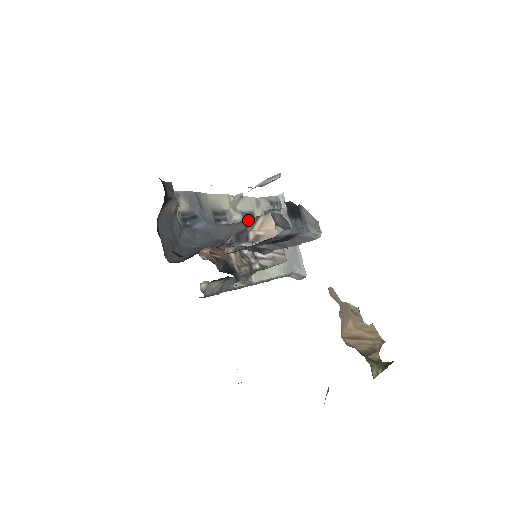
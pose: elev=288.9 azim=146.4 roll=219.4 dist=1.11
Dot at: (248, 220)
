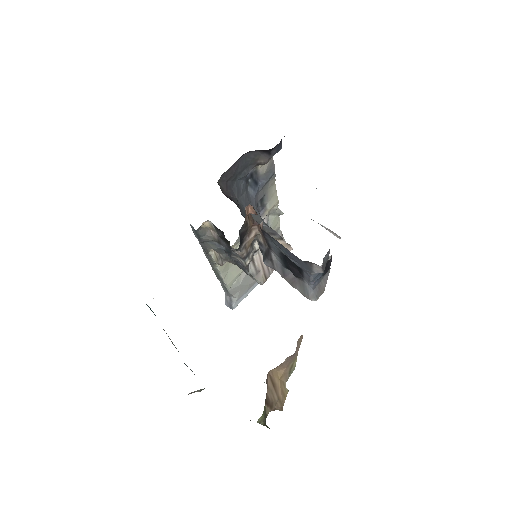
Dot at: (275, 231)
